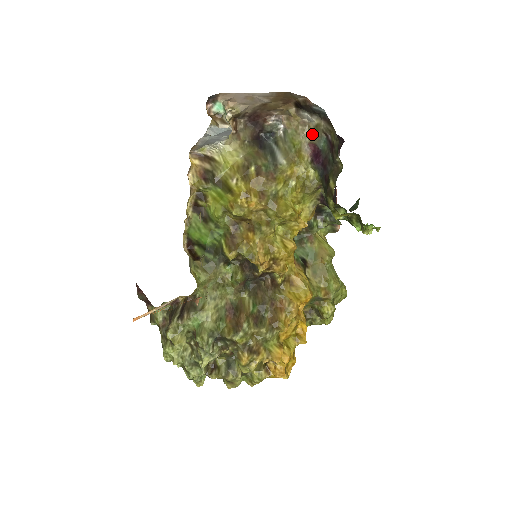
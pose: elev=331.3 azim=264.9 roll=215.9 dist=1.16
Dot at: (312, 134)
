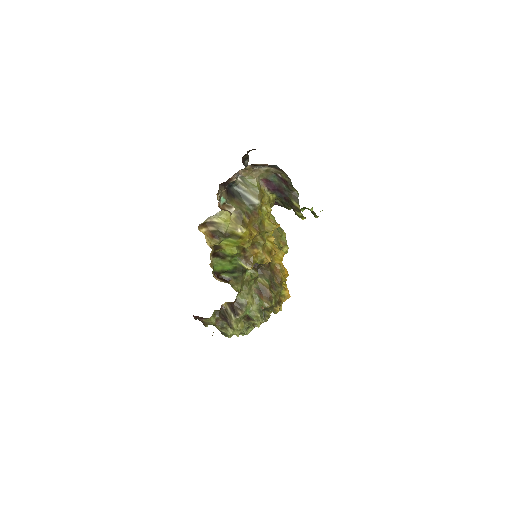
Dot at: (263, 175)
